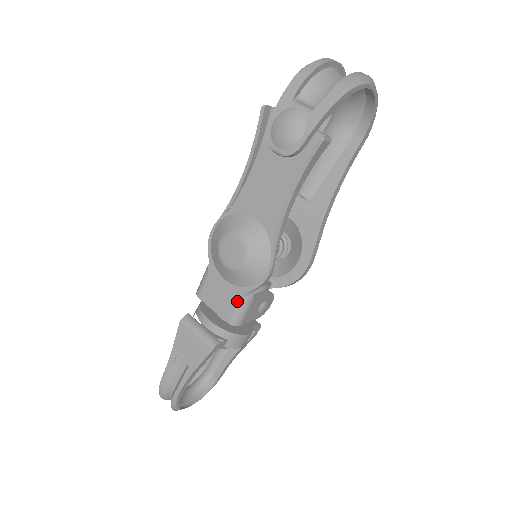
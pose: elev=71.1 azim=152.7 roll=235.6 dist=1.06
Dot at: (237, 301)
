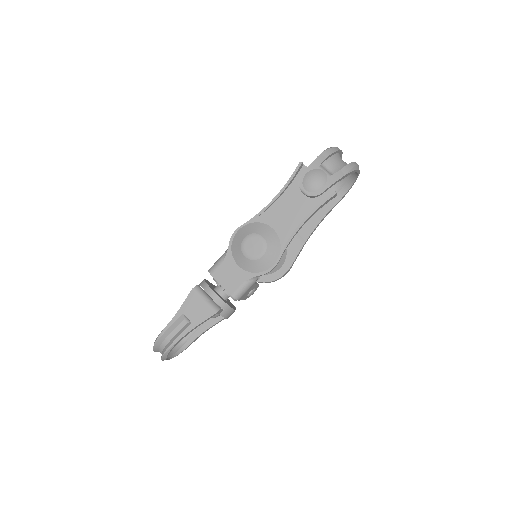
Dot at: (244, 282)
